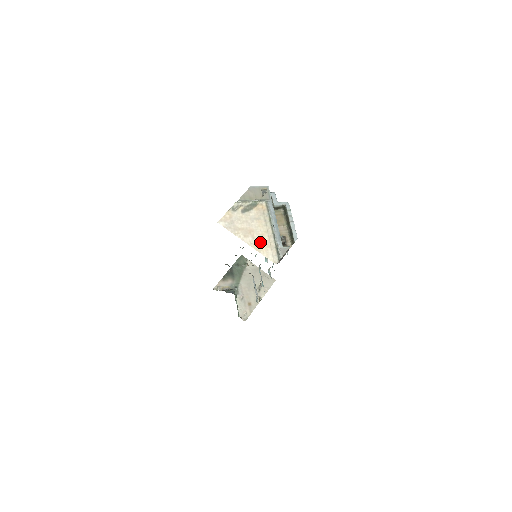
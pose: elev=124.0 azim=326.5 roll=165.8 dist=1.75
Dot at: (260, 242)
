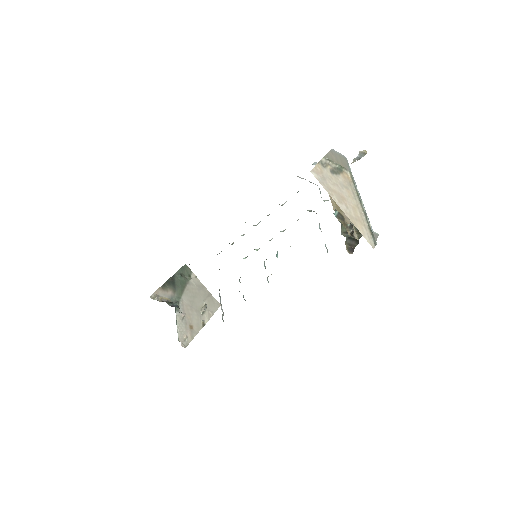
Dot at: (354, 215)
